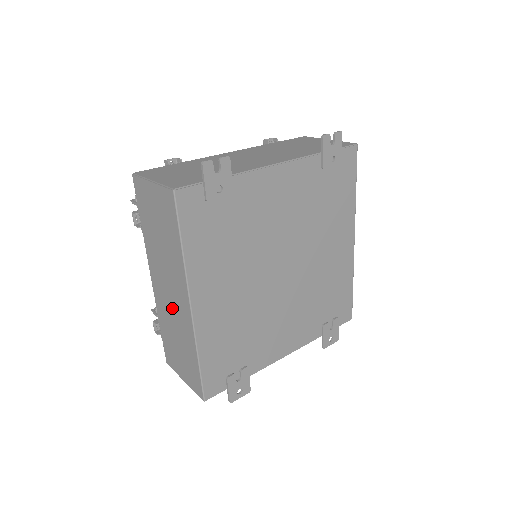
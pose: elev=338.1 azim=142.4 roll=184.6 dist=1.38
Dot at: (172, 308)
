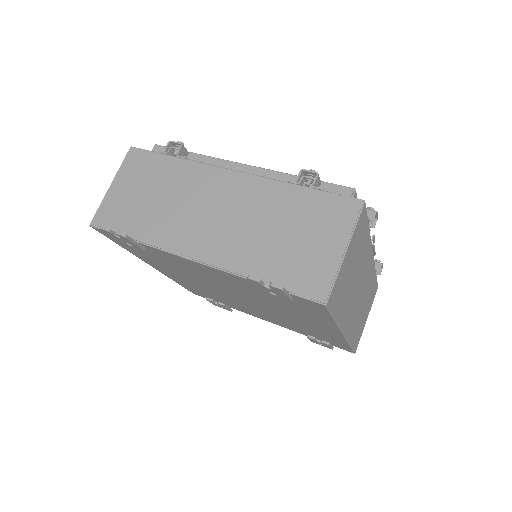
Dot at: occluded
